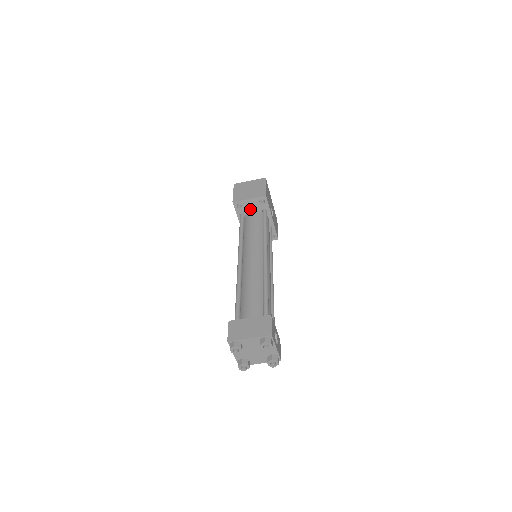
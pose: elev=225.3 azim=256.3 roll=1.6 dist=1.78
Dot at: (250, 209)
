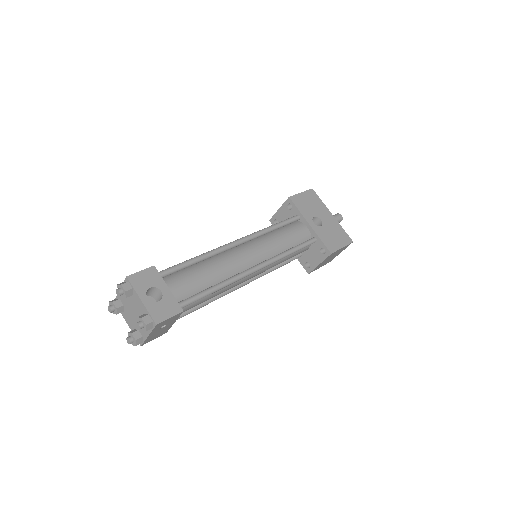
Dot at: occluded
